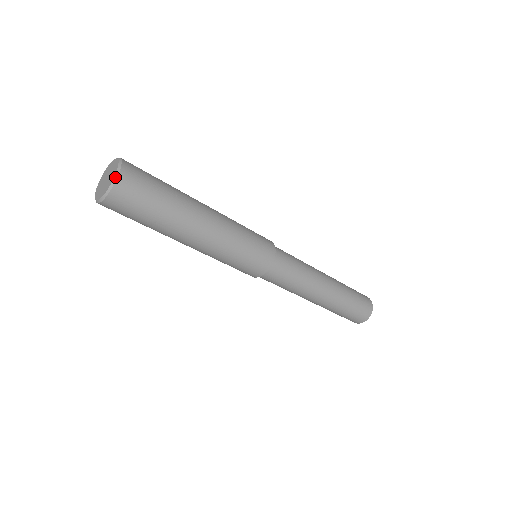
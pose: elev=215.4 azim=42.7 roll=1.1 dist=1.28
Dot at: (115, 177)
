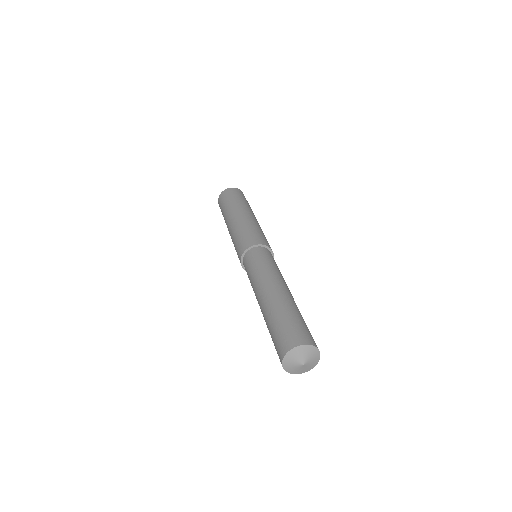
Dot at: (240, 190)
